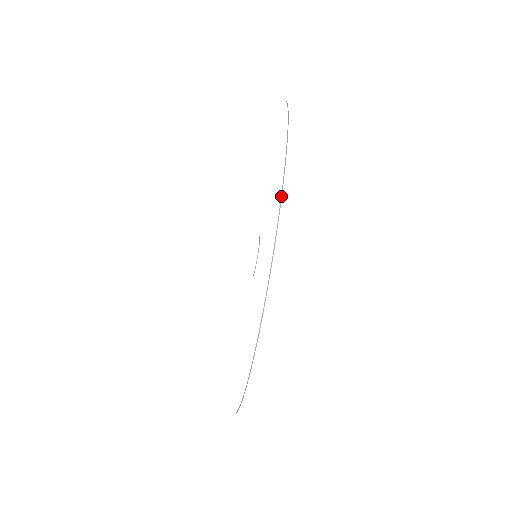
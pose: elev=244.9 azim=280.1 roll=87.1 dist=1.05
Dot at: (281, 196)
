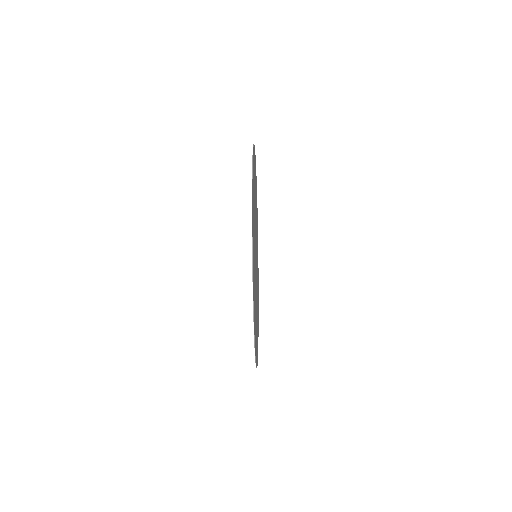
Dot at: occluded
